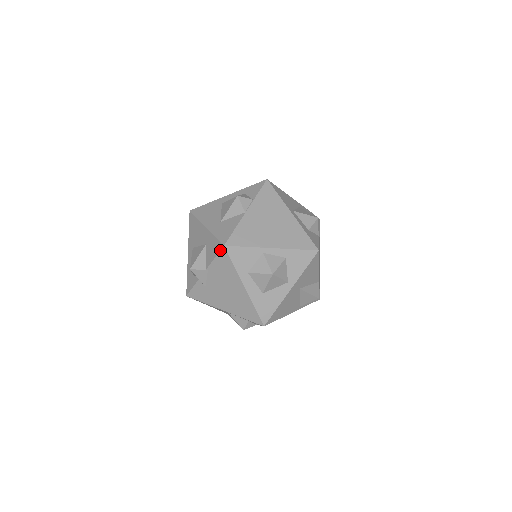
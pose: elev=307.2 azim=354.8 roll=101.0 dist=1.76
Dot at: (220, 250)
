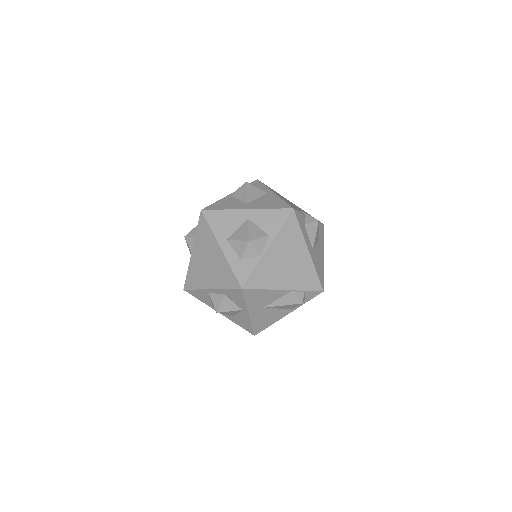
Dot at: occluded
